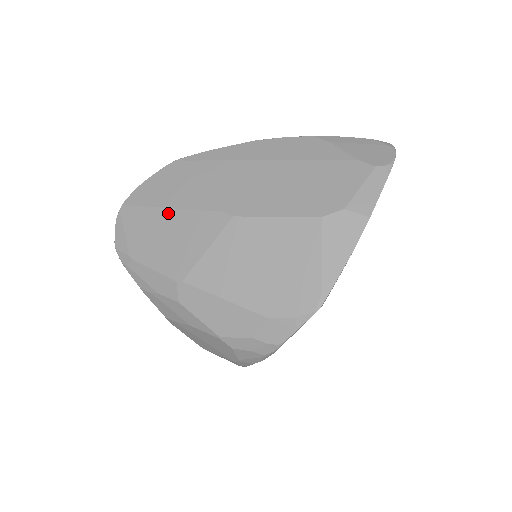
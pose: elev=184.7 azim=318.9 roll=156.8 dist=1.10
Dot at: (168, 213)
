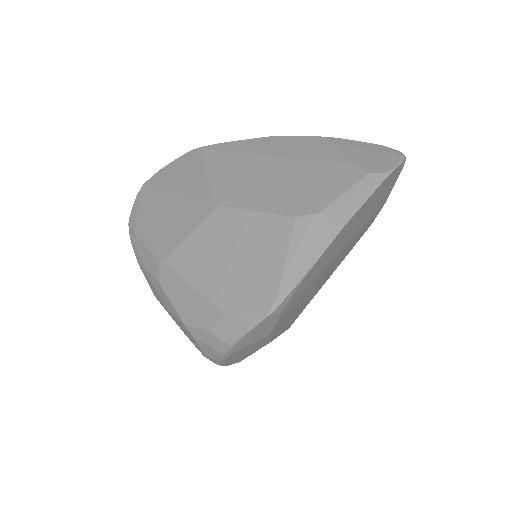
Dot at: (172, 196)
